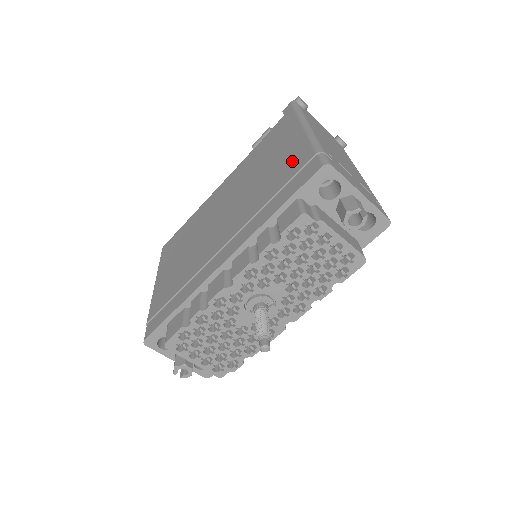
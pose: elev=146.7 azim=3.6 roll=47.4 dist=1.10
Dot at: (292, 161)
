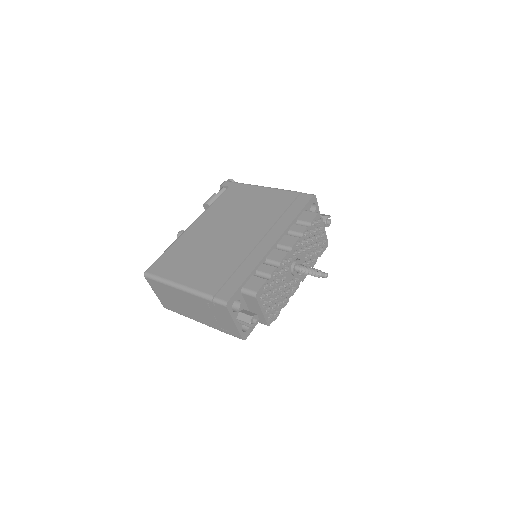
Dot at: (280, 198)
